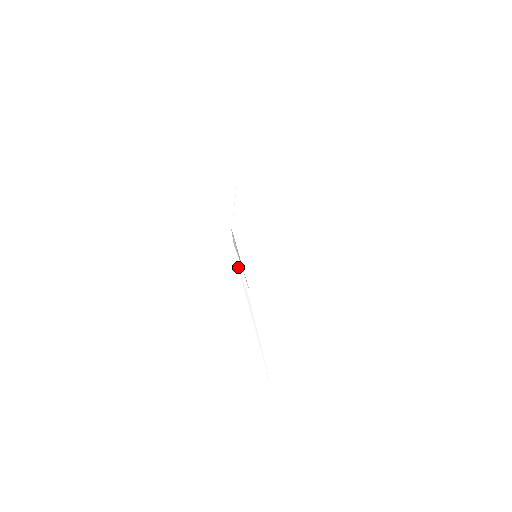
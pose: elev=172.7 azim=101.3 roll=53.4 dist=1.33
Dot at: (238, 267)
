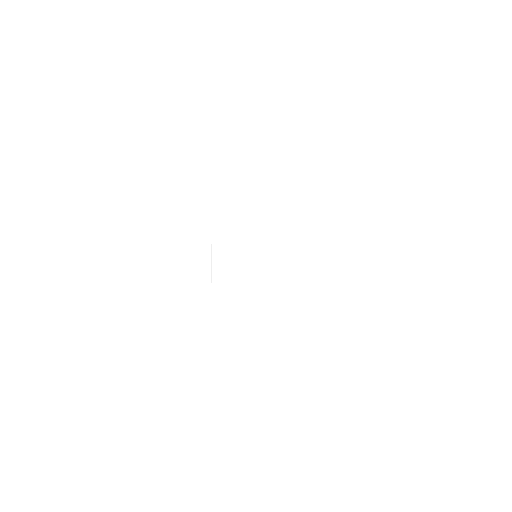
Dot at: occluded
